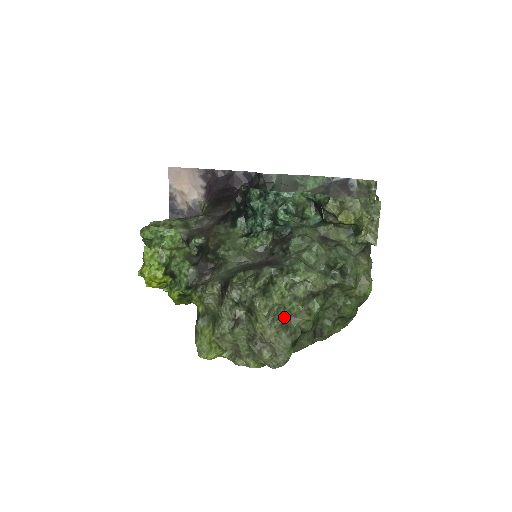
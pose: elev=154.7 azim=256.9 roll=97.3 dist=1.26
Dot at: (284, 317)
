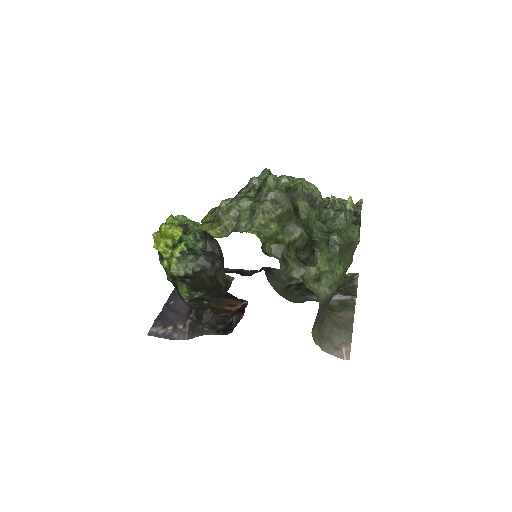
Dot at: (289, 183)
